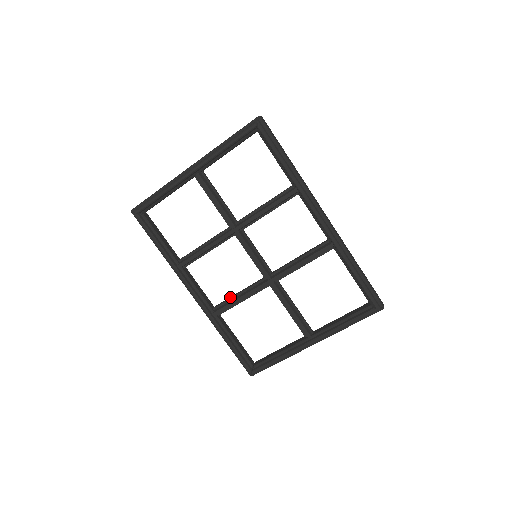
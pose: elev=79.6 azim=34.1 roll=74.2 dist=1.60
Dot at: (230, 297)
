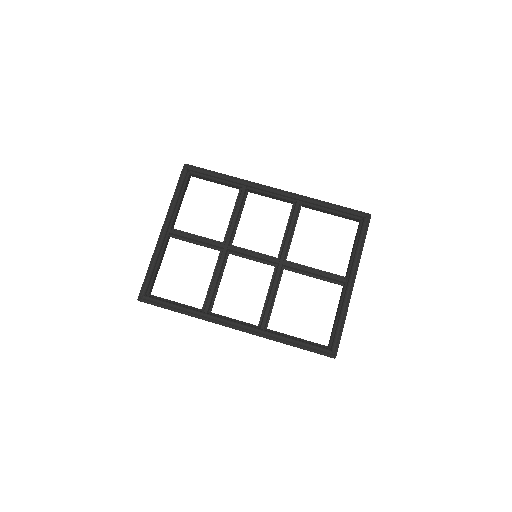
Dot at: occluded
